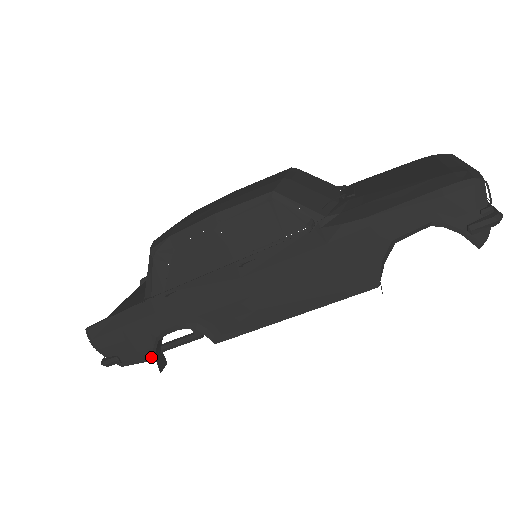
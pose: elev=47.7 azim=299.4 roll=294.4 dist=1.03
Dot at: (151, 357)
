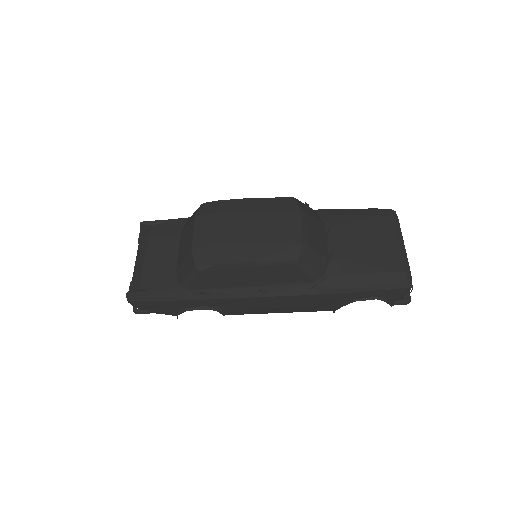
Dot at: (175, 314)
